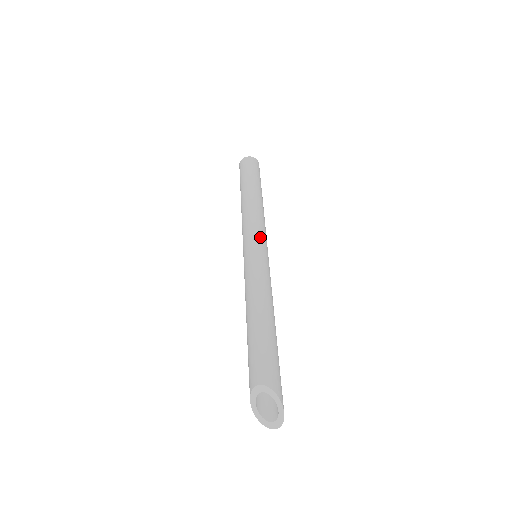
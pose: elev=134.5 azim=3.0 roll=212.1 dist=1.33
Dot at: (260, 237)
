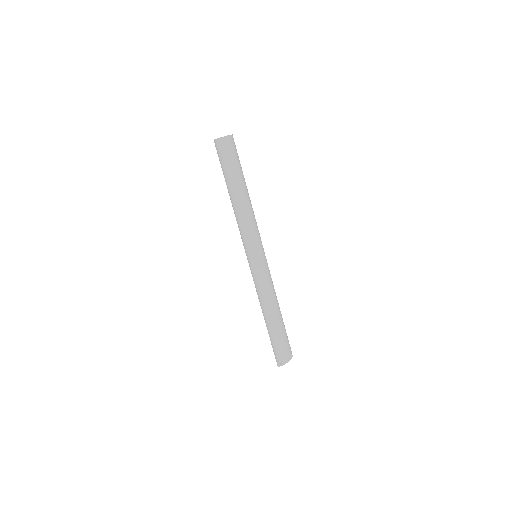
Dot at: occluded
